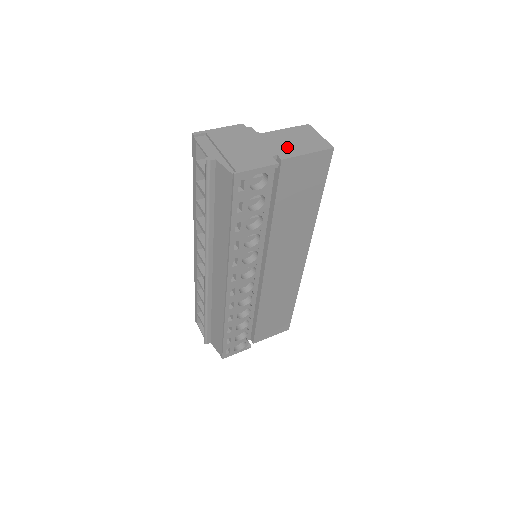
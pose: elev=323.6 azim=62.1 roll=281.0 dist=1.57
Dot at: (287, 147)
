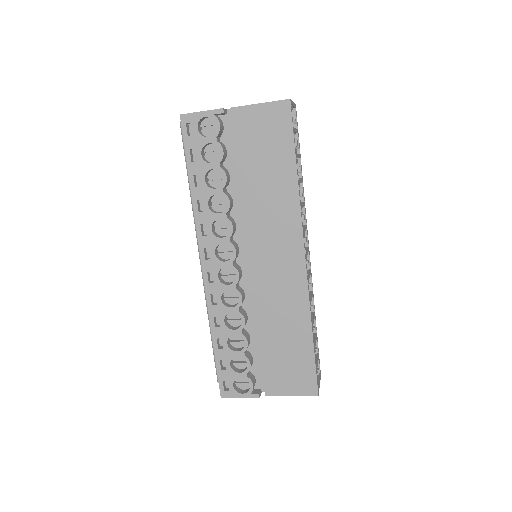
Dot at: occluded
